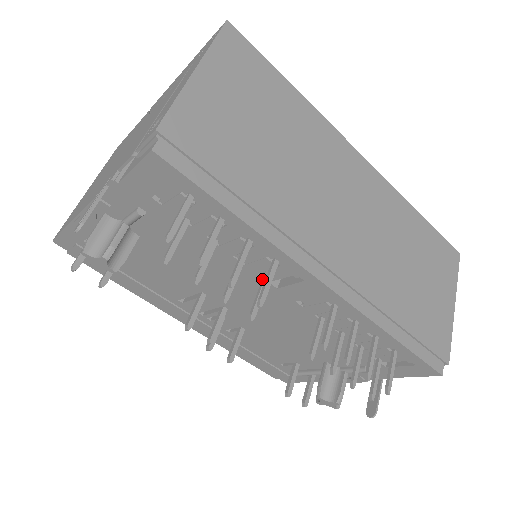
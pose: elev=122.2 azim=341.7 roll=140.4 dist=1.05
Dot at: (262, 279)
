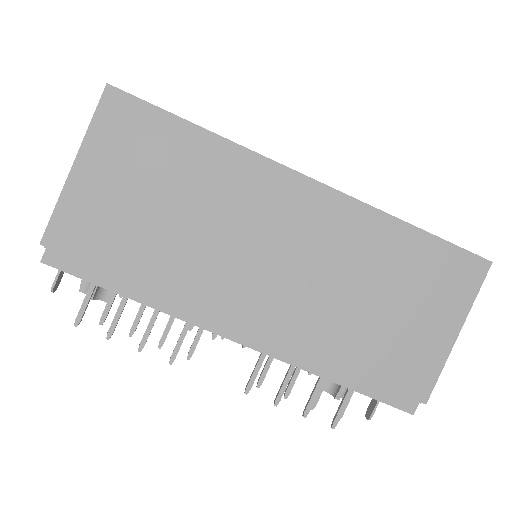
Dot at: occluded
